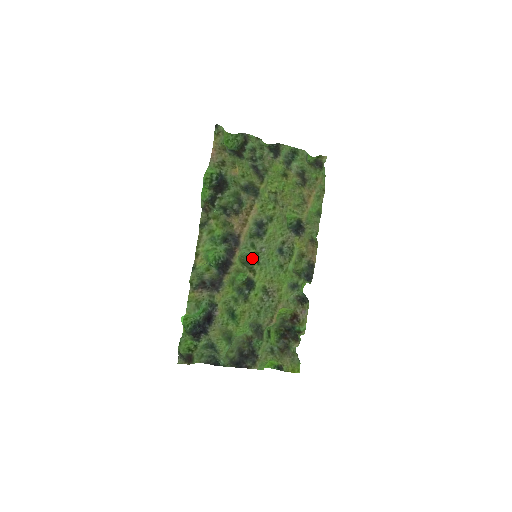
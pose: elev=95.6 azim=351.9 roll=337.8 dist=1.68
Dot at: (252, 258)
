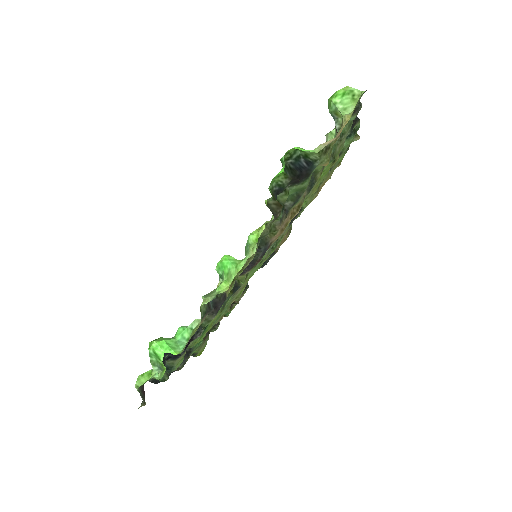
Dot at: occluded
